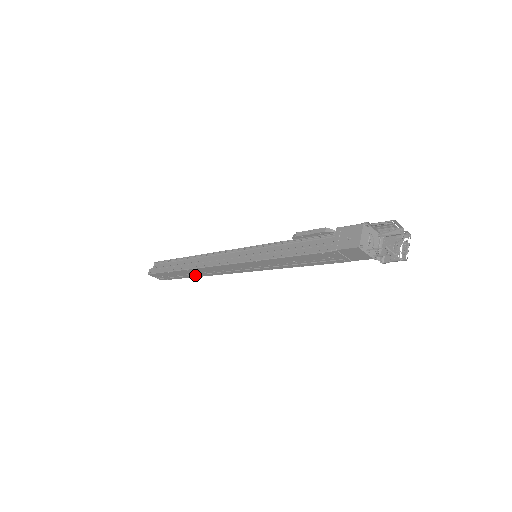
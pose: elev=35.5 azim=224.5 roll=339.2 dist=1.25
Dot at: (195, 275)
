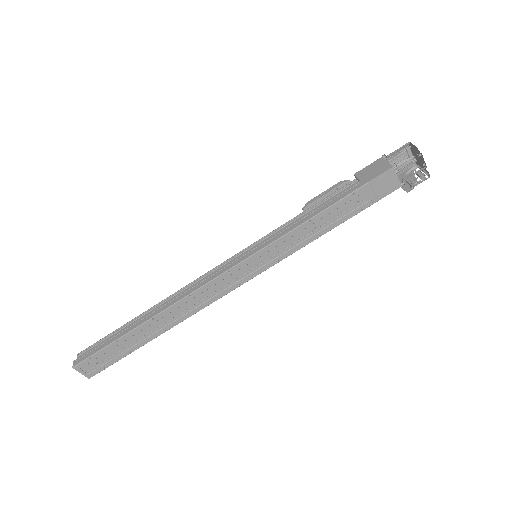
Dot at: (160, 330)
